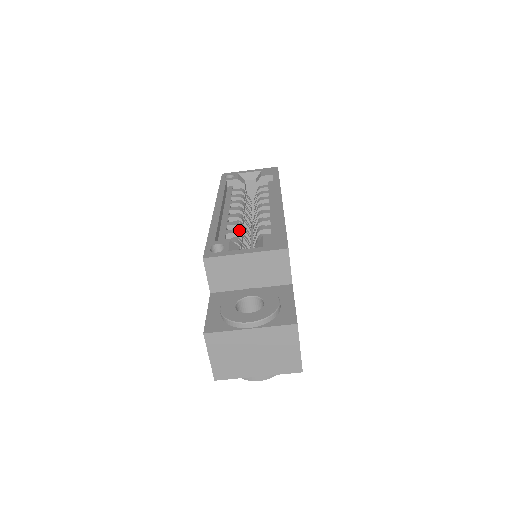
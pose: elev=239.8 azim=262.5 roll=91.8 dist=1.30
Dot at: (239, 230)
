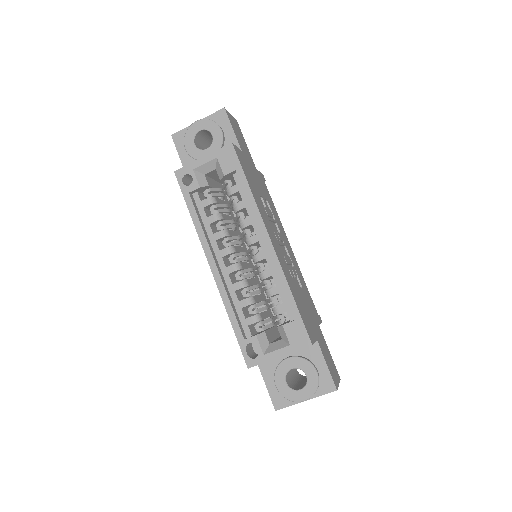
Dot at: (247, 290)
